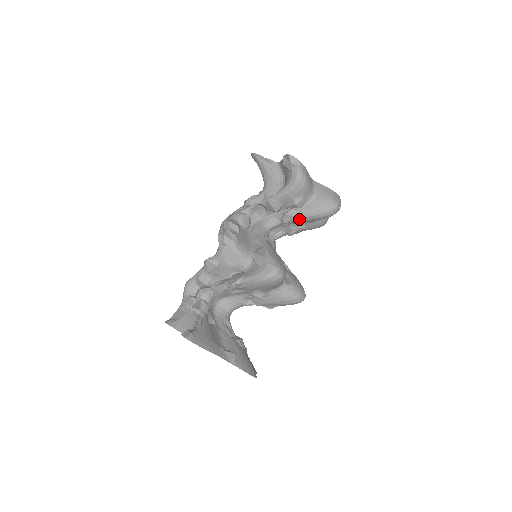
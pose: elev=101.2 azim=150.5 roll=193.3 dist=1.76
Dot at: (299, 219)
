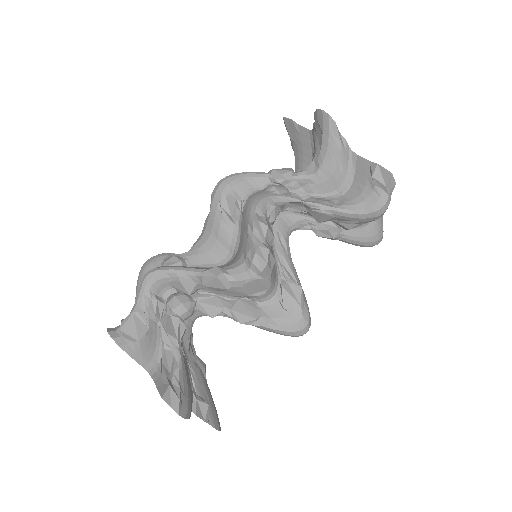
Dot at: occluded
